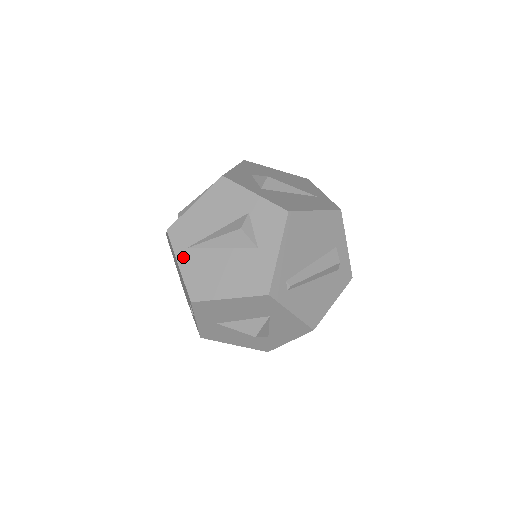
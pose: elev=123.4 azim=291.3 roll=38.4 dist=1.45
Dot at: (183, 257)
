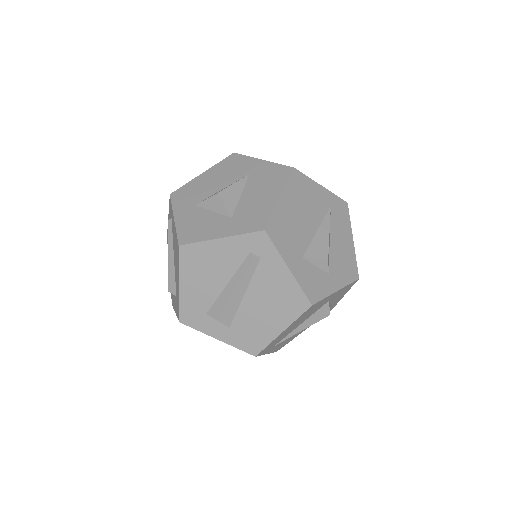
Dot at: (271, 350)
